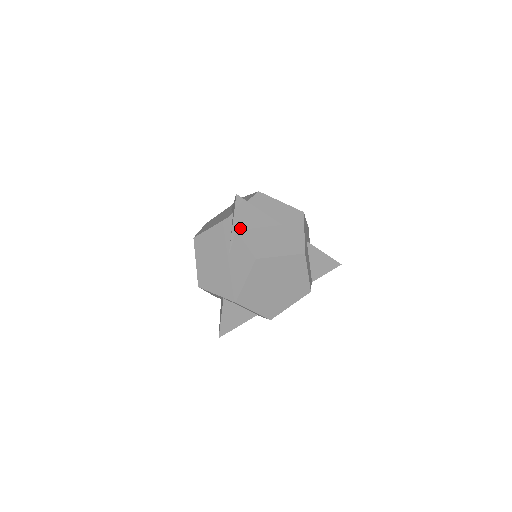
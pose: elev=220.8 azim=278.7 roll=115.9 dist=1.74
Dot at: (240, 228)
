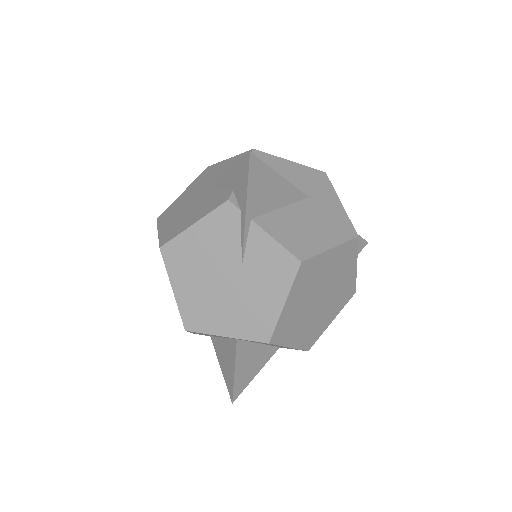
Dot at: (256, 214)
